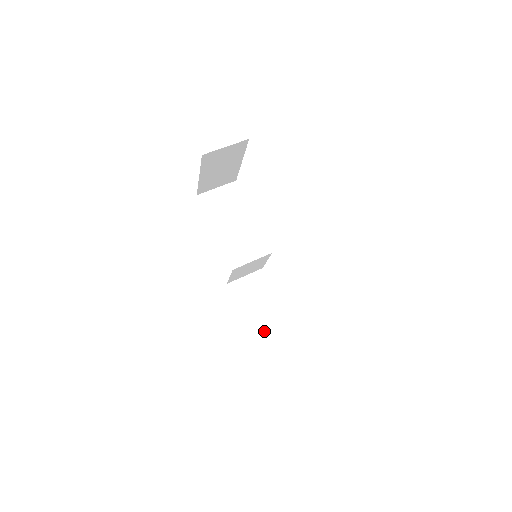
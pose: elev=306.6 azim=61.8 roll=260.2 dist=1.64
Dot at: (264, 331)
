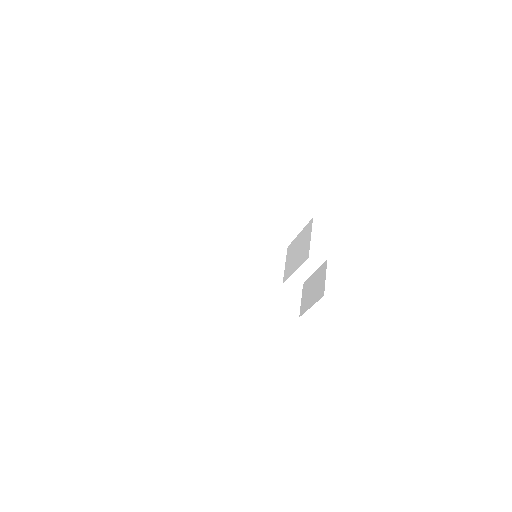
Dot at: (286, 302)
